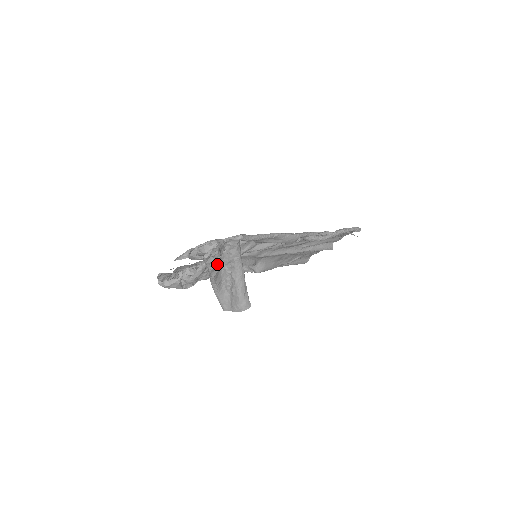
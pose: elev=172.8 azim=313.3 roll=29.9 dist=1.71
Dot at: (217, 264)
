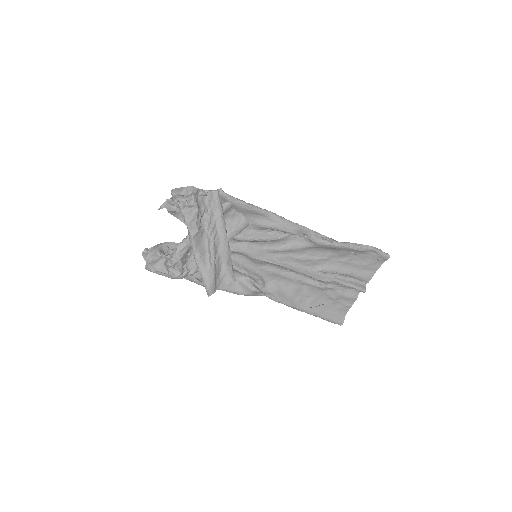
Dot at: (195, 218)
